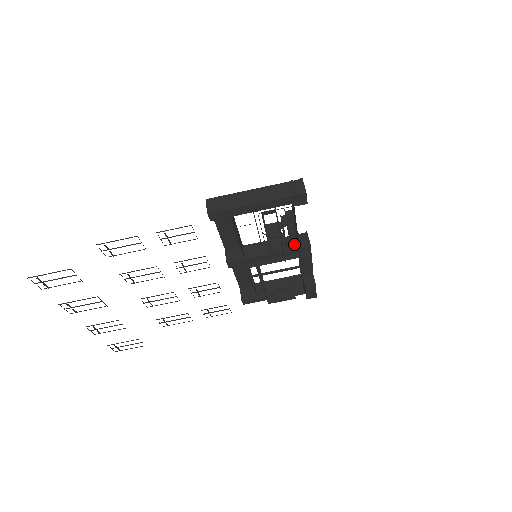
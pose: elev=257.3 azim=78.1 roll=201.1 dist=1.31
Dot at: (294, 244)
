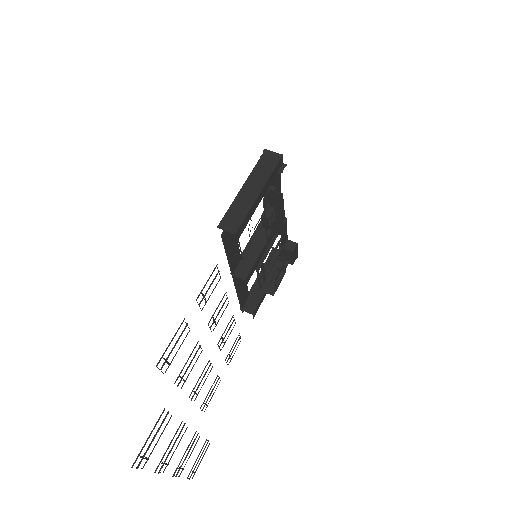
Dot at: occluded
